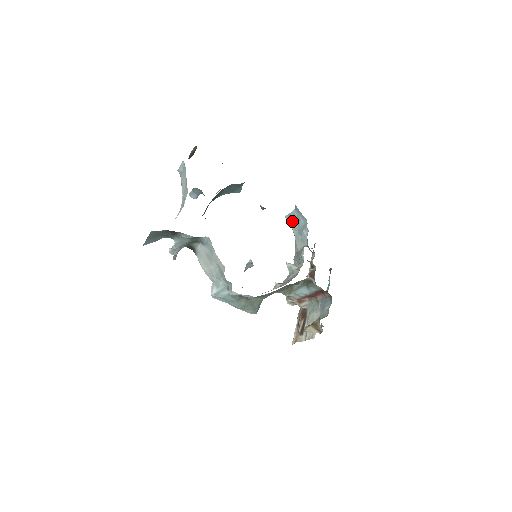
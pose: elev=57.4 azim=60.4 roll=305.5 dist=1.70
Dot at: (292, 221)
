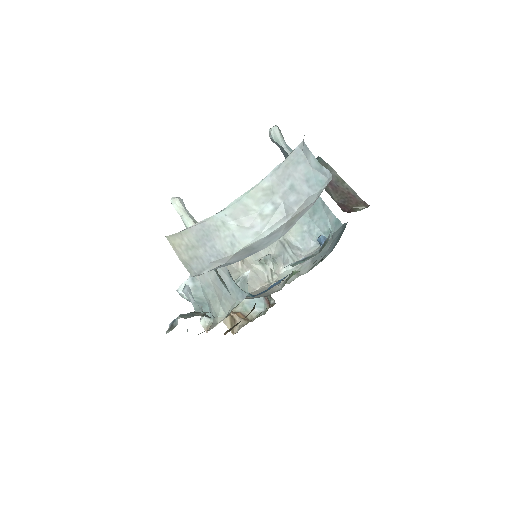
Dot at: (318, 208)
